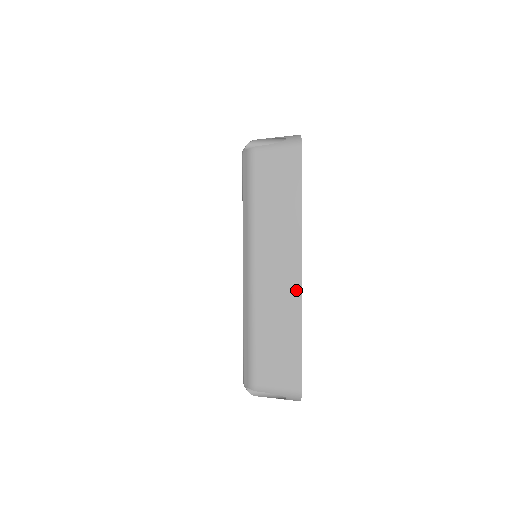
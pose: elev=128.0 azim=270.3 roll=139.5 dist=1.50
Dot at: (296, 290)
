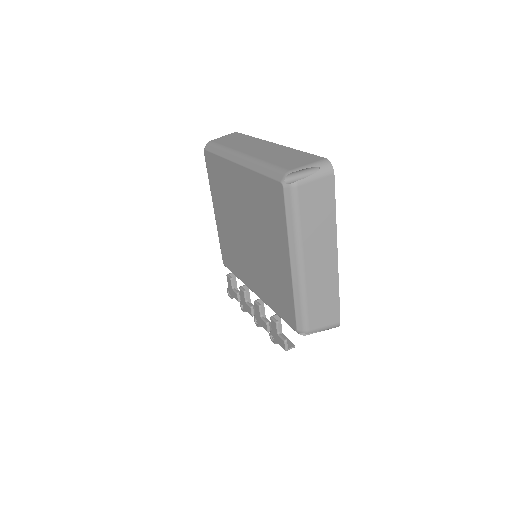
Dot at: (277, 146)
